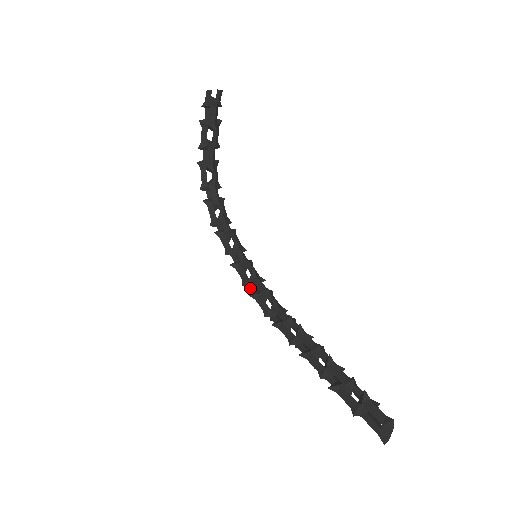
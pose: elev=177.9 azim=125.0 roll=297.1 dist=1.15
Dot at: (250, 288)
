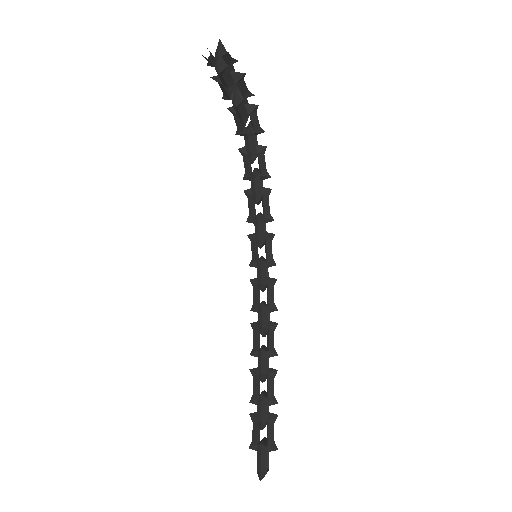
Dot at: occluded
